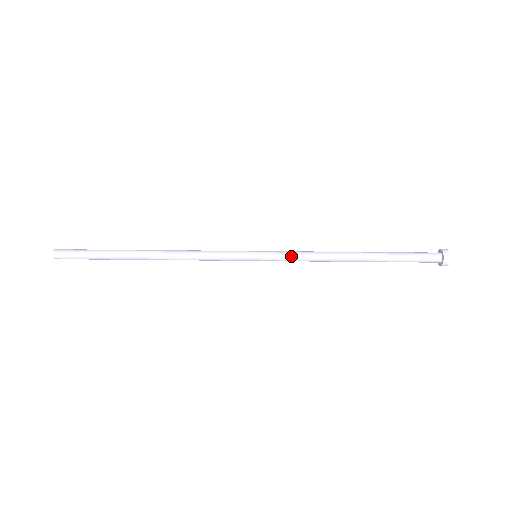
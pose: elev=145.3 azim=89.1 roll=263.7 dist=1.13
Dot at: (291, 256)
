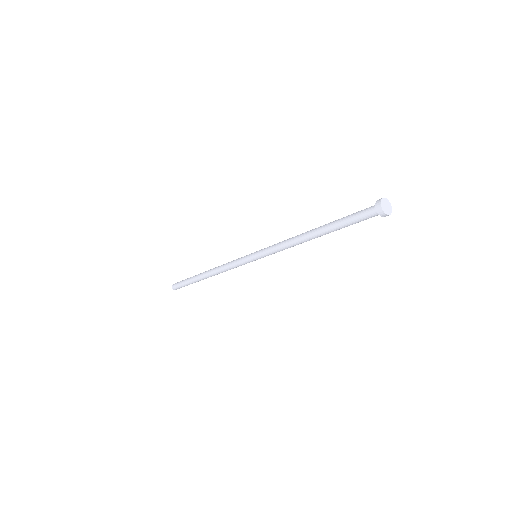
Dot at: (272, 245)
